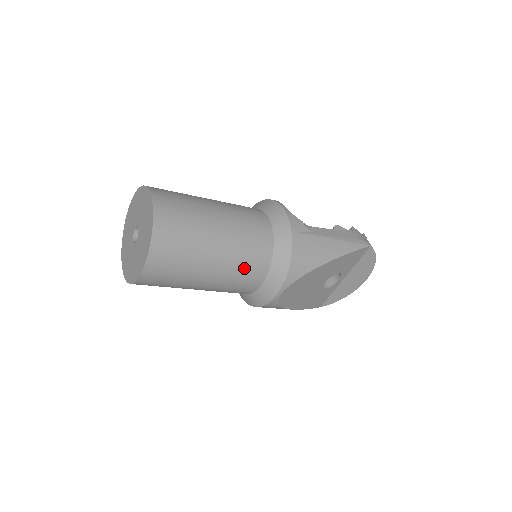
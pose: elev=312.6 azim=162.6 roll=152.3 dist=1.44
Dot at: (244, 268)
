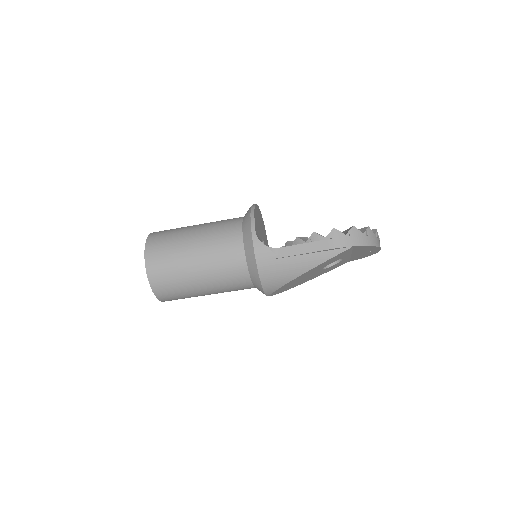
Dot at: (231, 287)
